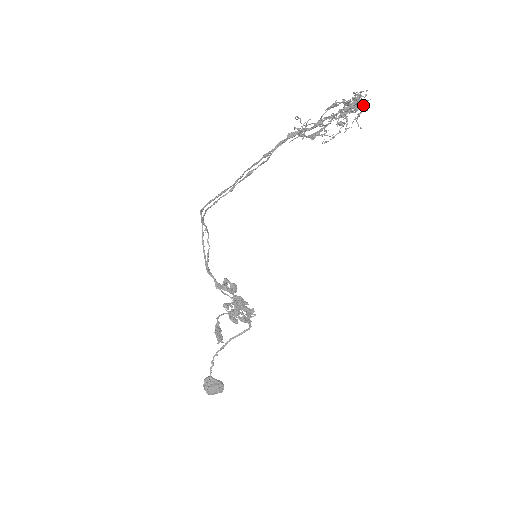
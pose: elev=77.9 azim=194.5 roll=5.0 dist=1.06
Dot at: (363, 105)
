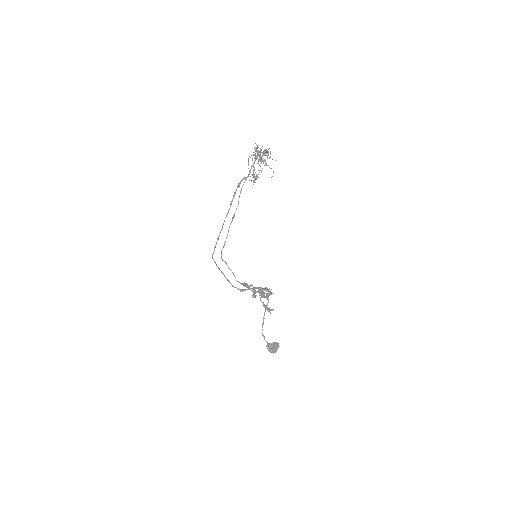
Dot at: occluded
